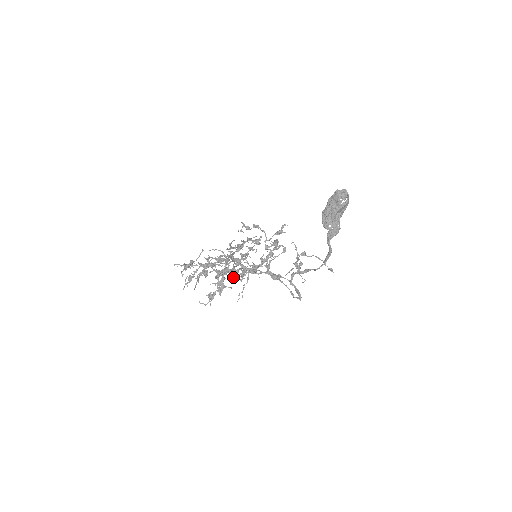
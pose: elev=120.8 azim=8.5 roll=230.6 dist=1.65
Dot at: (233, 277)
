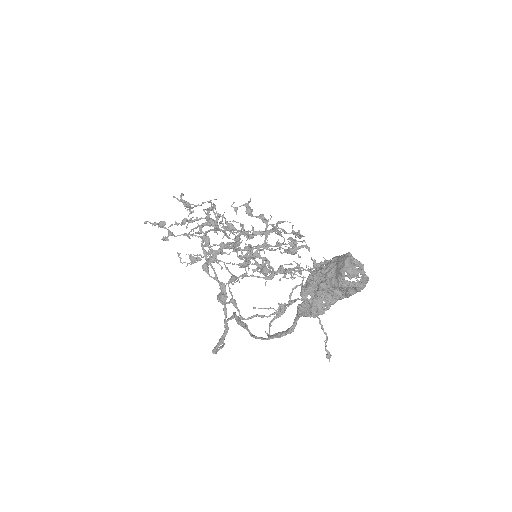
Dot at: (240, 259)
